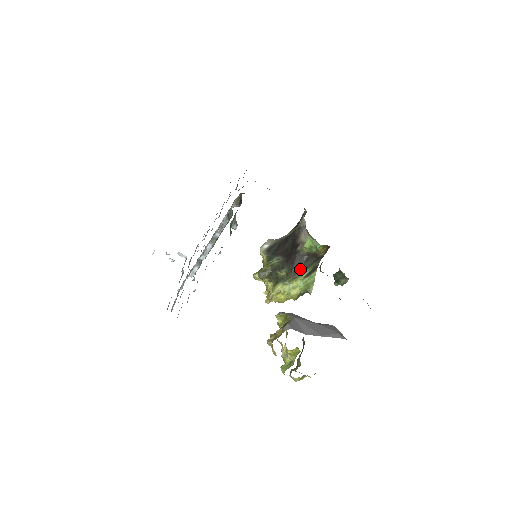
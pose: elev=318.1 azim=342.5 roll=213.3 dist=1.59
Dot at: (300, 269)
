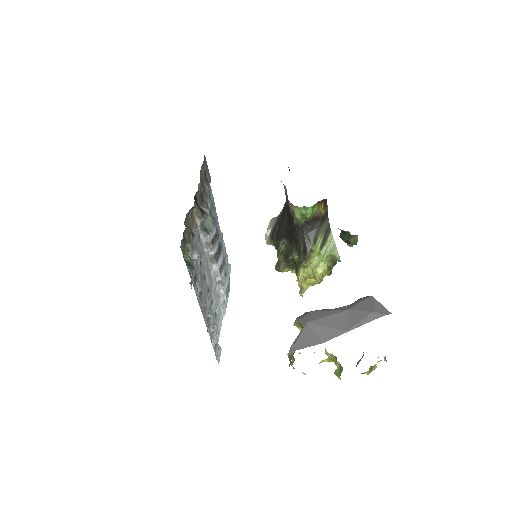
Dot at: (308, 244)
